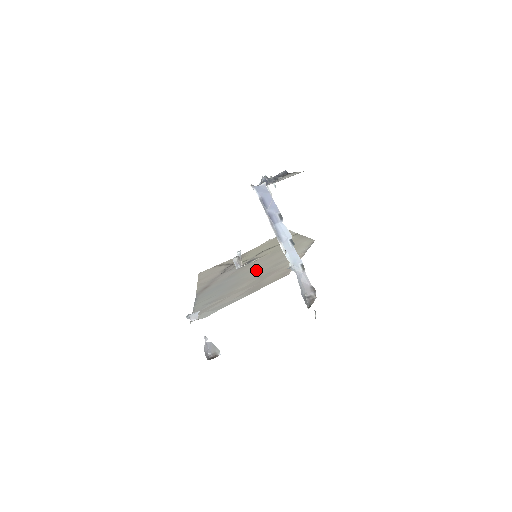
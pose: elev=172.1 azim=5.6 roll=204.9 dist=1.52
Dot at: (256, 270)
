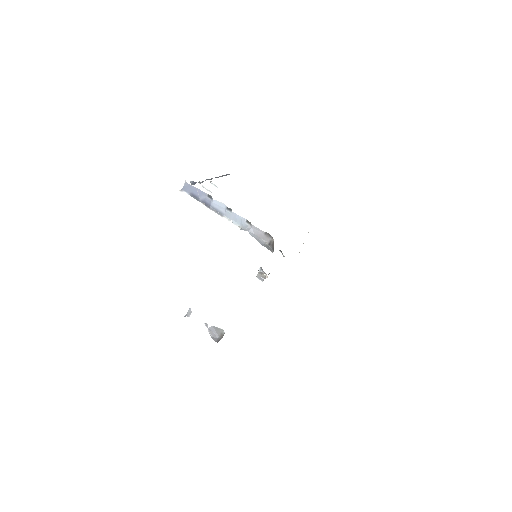
Dot at: occluded
